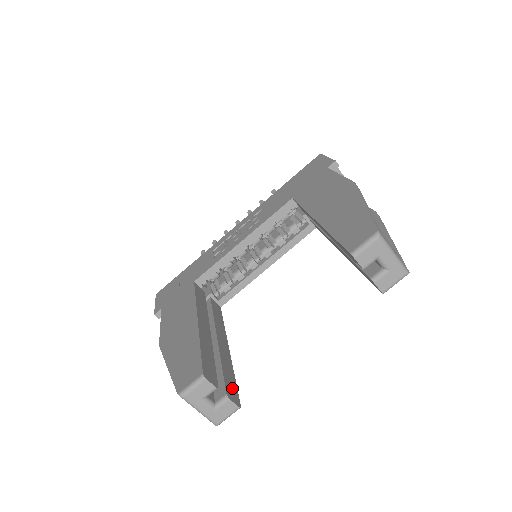
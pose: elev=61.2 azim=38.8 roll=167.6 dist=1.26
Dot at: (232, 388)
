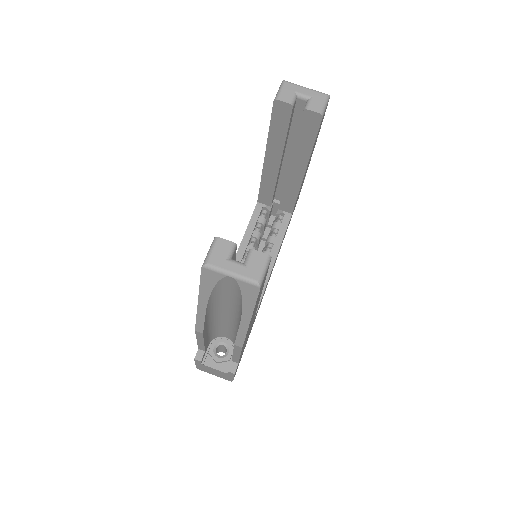
Dot at: occluded
